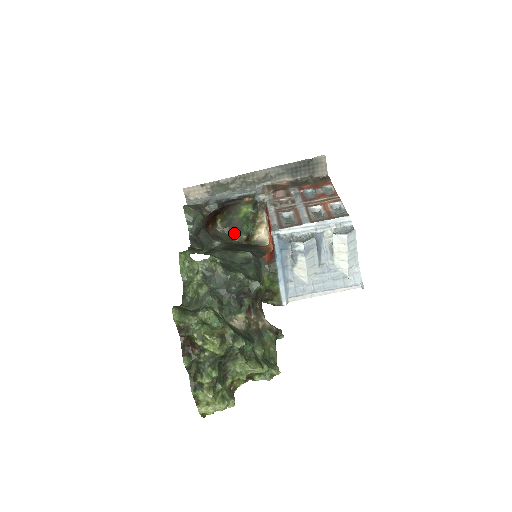
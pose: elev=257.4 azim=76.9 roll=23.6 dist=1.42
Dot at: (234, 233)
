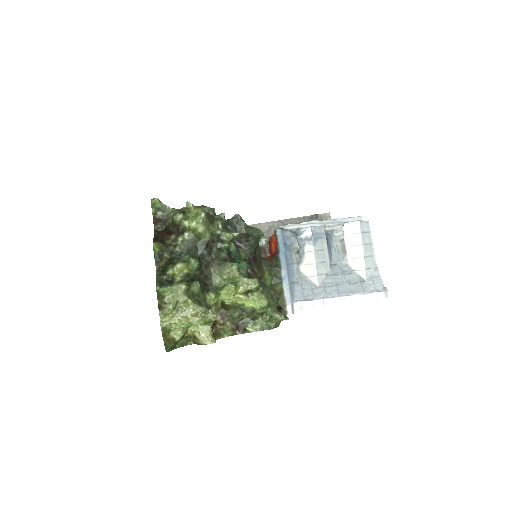
Dot at: occluded
